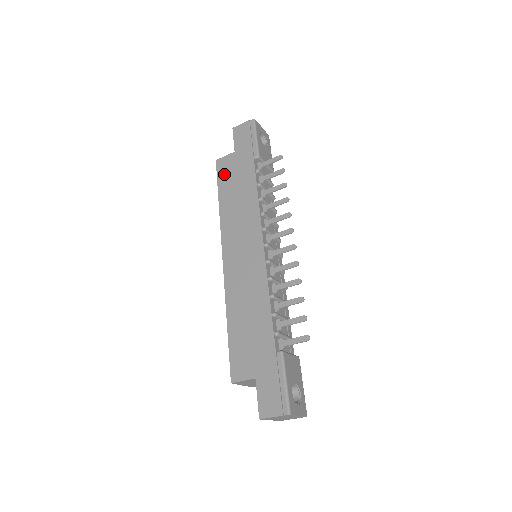
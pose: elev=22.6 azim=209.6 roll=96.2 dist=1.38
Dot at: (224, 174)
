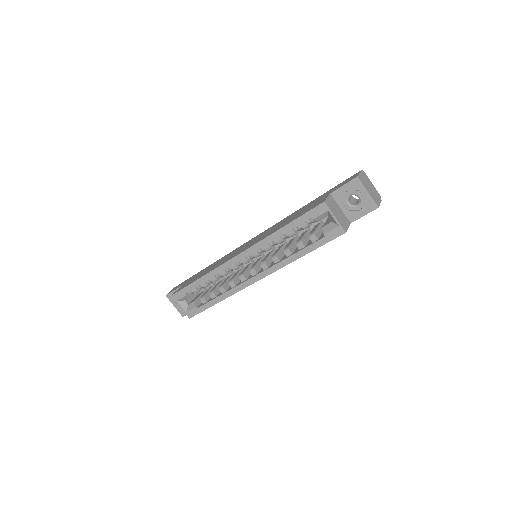
Dot at: (186, 285)
